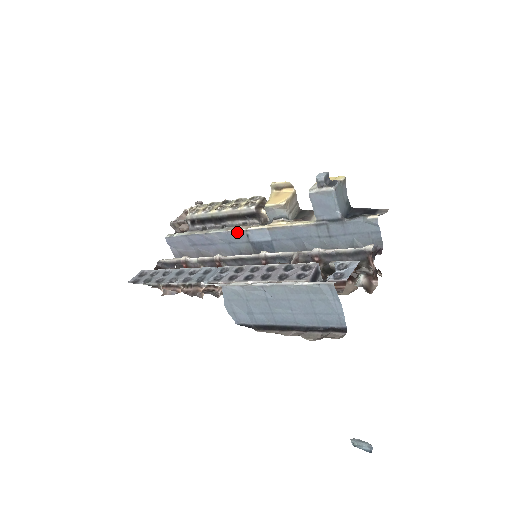
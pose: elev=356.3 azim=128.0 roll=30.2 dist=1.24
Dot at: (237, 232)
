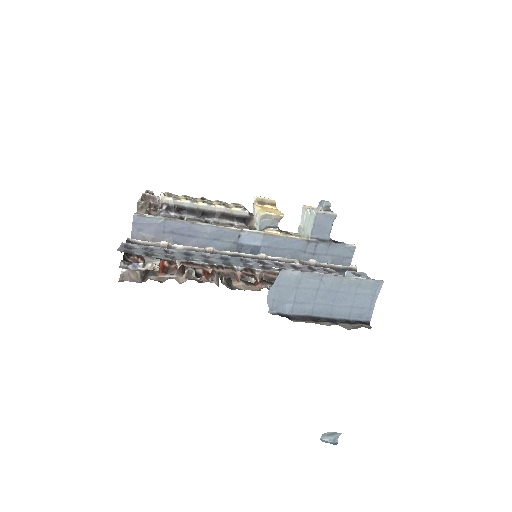
Dot at: (231, 230)
